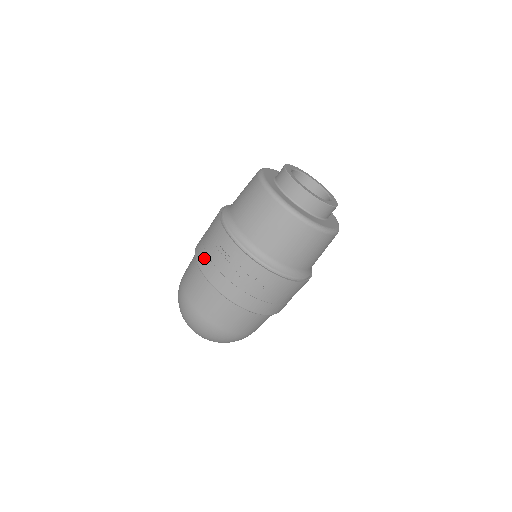
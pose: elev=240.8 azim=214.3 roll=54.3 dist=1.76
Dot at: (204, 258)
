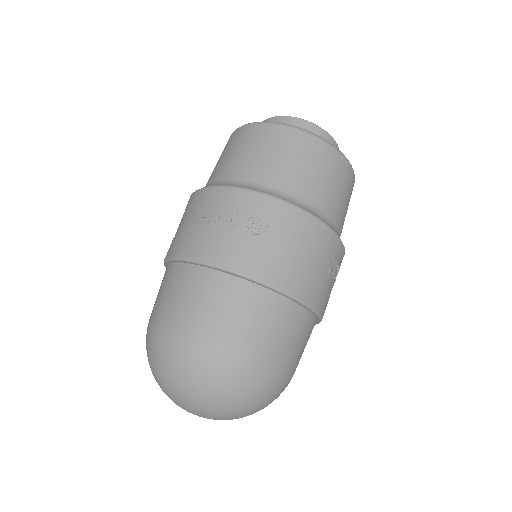
Dot at: (172, 243)
